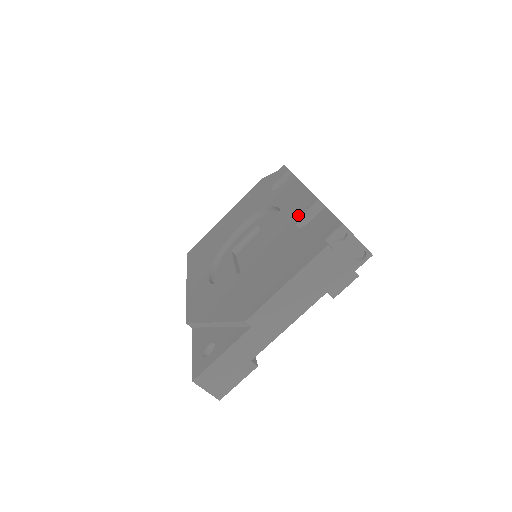
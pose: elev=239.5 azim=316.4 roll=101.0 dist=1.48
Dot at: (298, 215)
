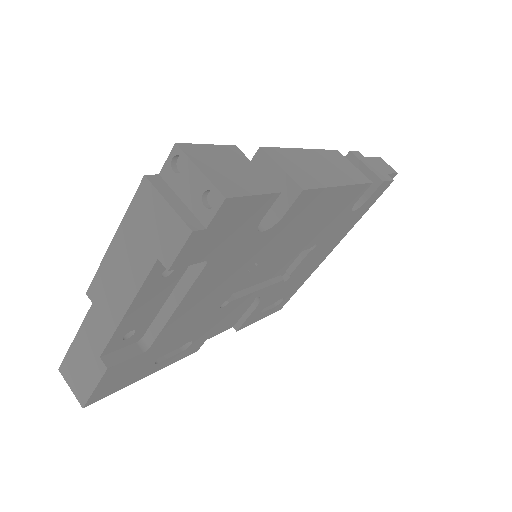
Dot at: occluded
